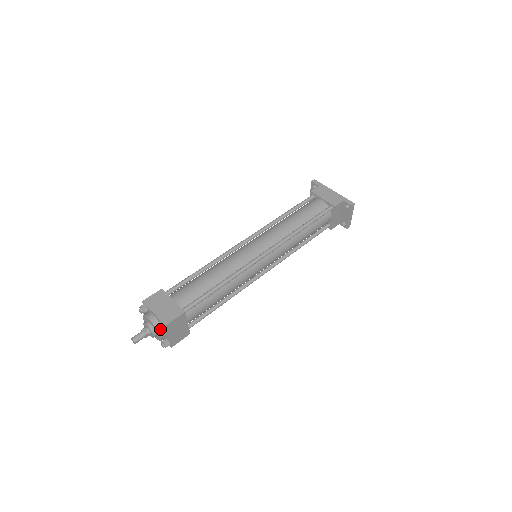
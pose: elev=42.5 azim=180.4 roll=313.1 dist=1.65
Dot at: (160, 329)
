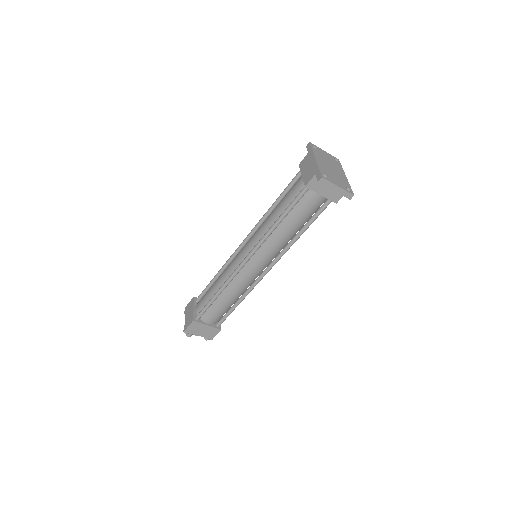
Dot at: (185, 333)
